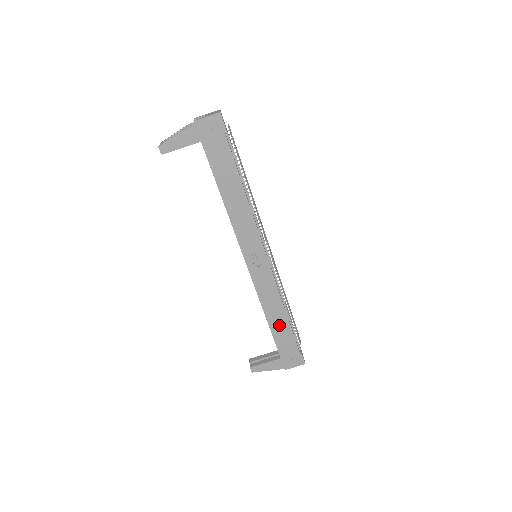
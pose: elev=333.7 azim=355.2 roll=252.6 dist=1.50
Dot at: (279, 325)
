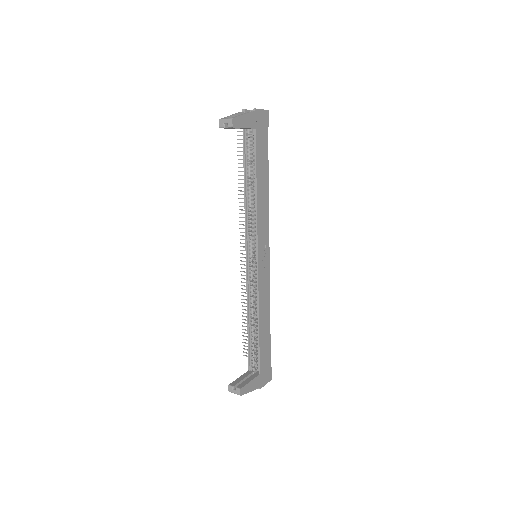
Dot at: (264, 332)
